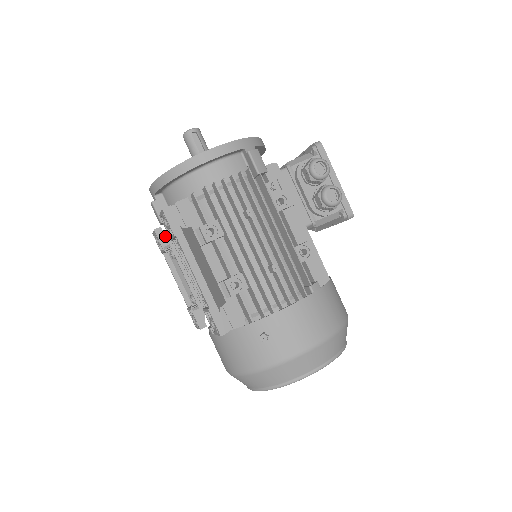
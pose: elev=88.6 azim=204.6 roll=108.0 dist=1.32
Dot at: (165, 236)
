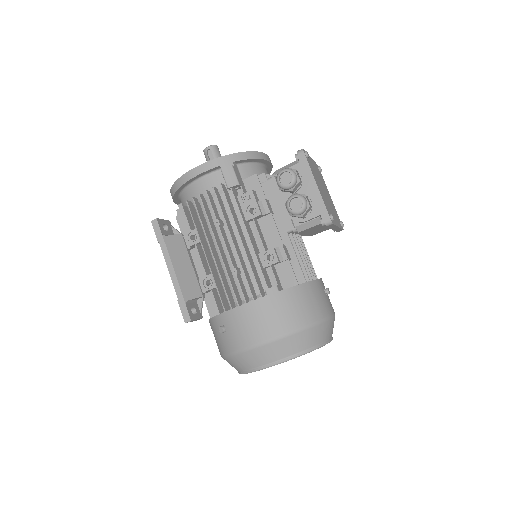
Dot at: occluded
